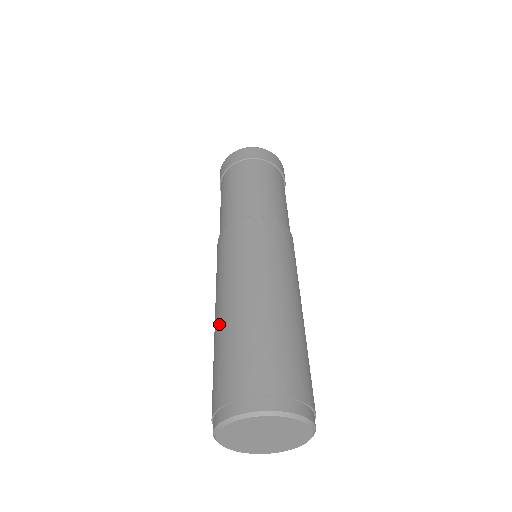
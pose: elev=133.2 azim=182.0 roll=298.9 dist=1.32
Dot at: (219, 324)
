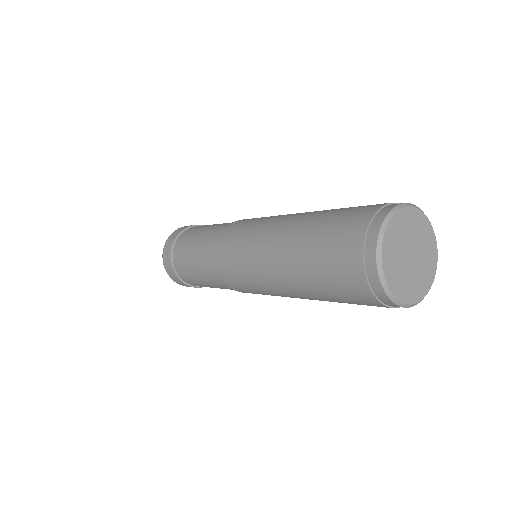
Dot at: (317, 211)
